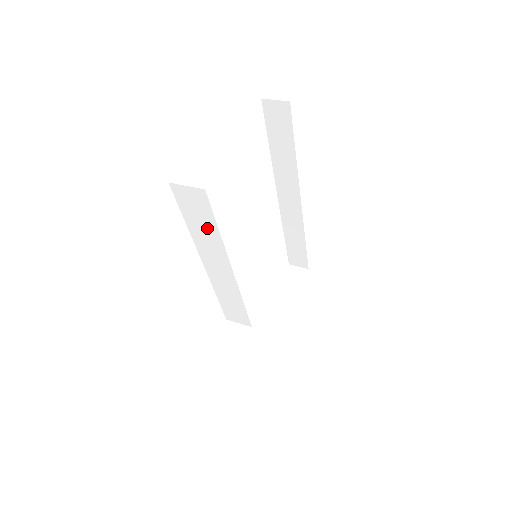
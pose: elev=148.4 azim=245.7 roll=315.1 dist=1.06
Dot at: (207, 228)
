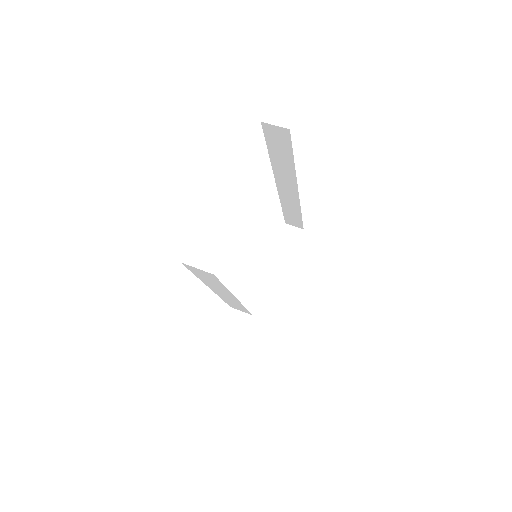
Dot at: (215, 283)
